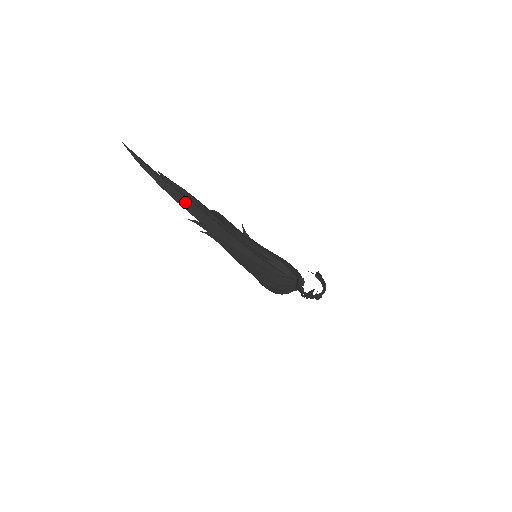
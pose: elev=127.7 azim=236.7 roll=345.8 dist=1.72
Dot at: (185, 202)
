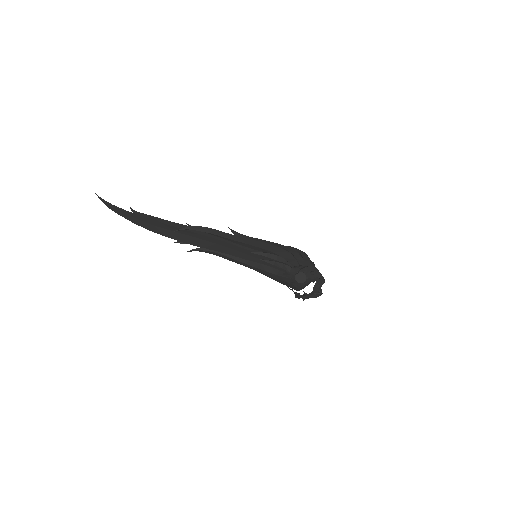
Dot at: (158, 230)
